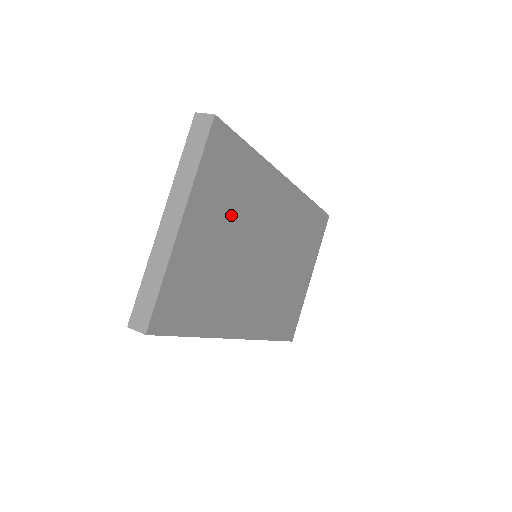
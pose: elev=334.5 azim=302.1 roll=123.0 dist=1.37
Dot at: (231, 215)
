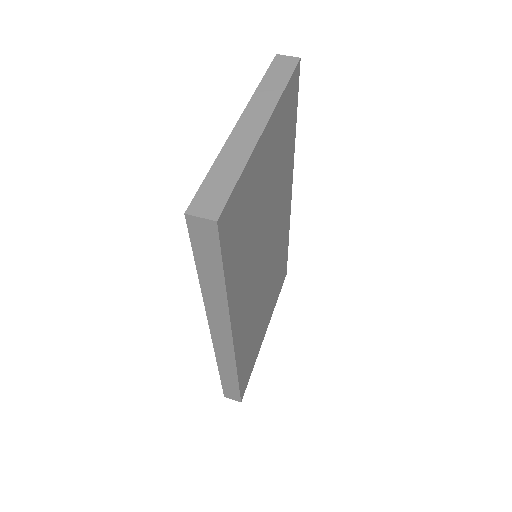
Dot at: (275, 174)
